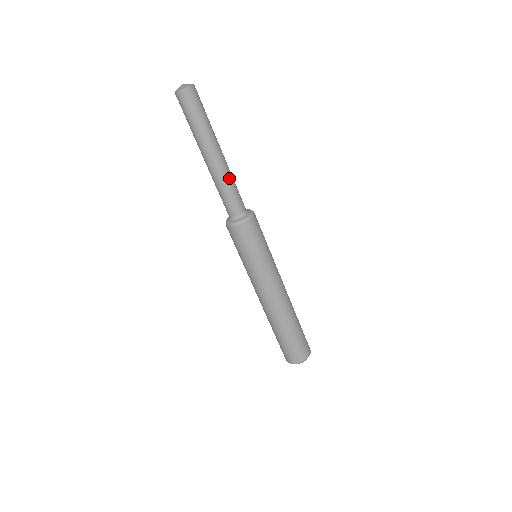
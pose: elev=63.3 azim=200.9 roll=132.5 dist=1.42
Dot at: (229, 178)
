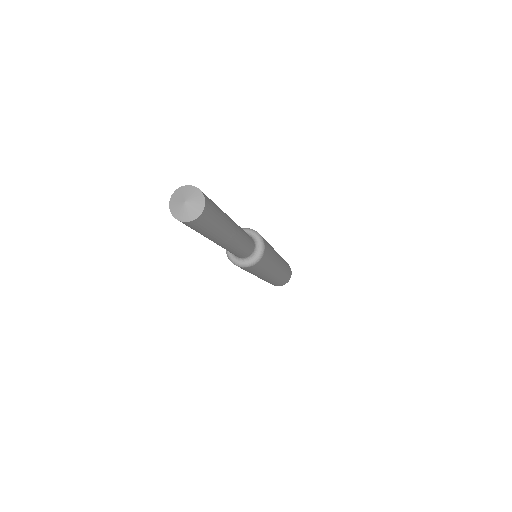
Dot at: (239, 246)
